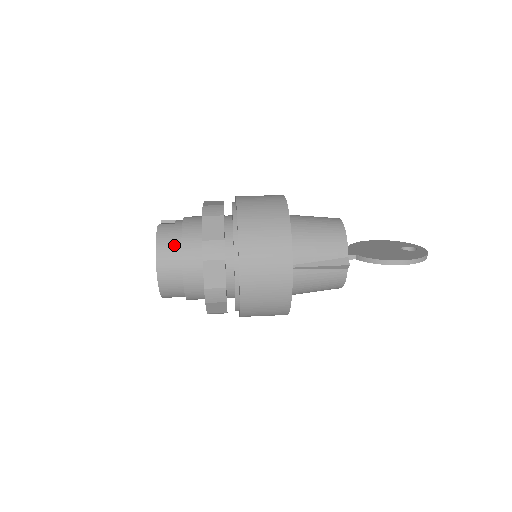
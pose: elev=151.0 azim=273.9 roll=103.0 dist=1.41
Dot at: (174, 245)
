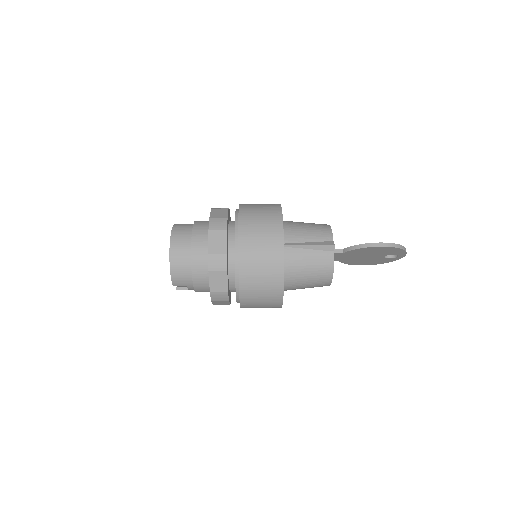
Dot at: (186, 230)
